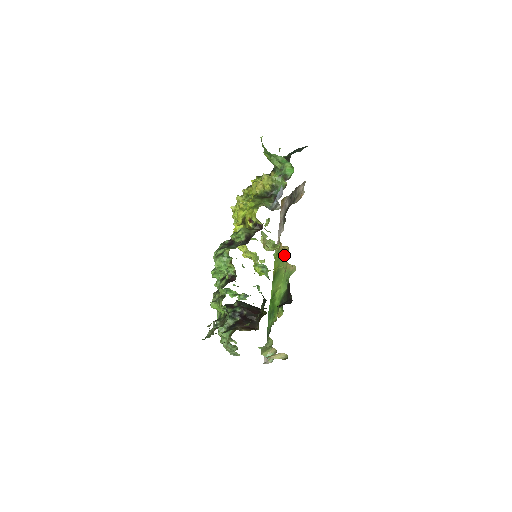
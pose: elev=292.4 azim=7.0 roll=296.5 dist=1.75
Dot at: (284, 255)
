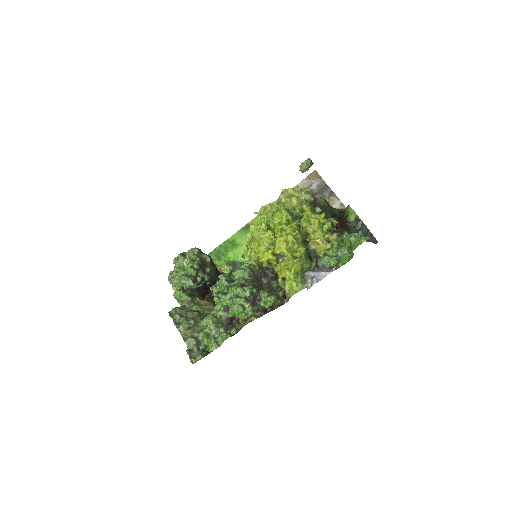
Dot at: occluded
